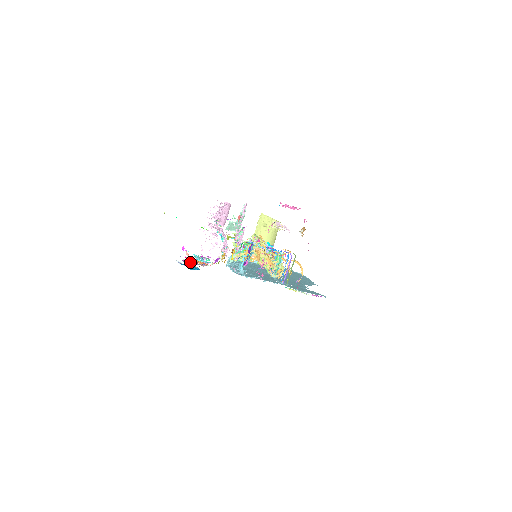
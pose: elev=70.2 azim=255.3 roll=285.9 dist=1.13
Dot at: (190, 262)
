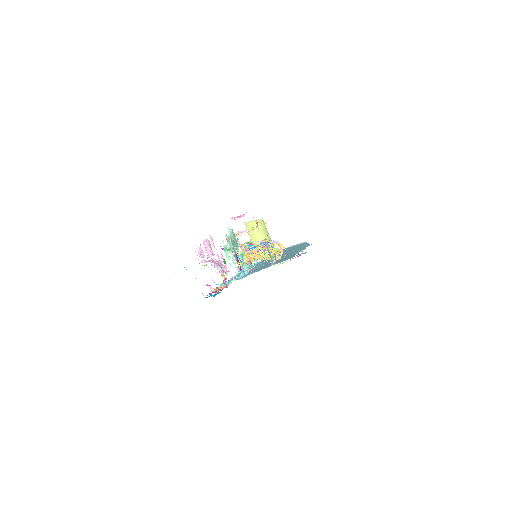
Dot at: (215, 292)
